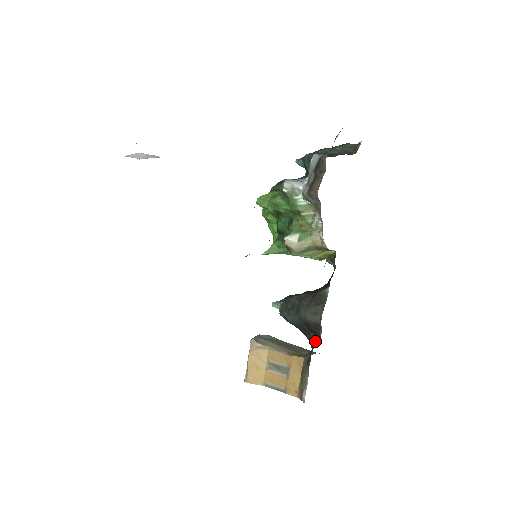
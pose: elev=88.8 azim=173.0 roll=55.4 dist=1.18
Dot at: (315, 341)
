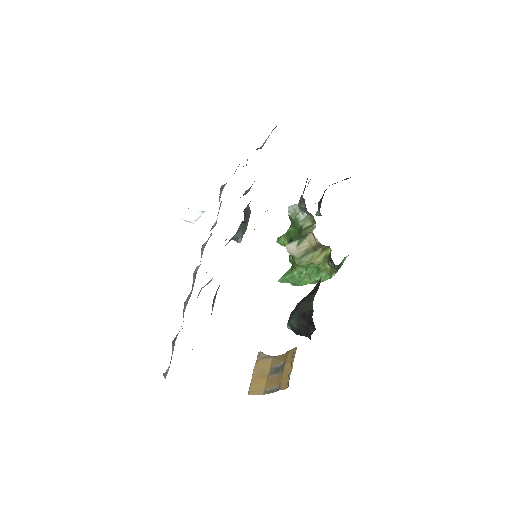
Dot at: (312, 333)
